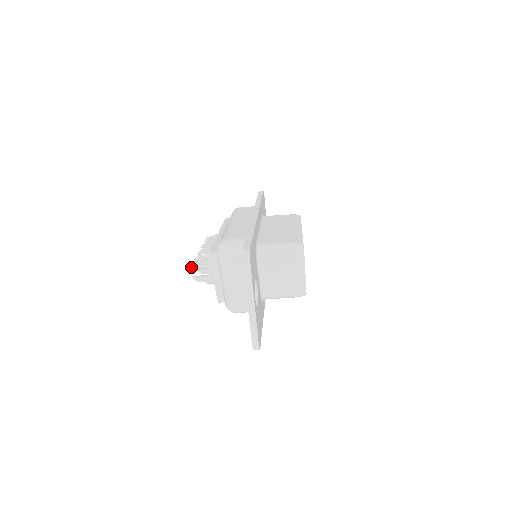
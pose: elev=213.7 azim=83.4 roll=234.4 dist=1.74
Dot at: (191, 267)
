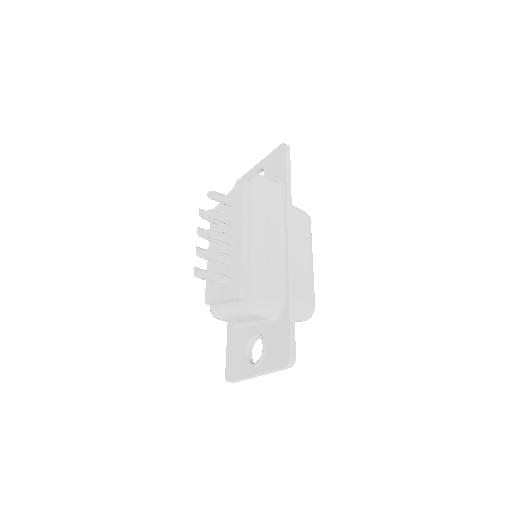
Dot at: occluded
